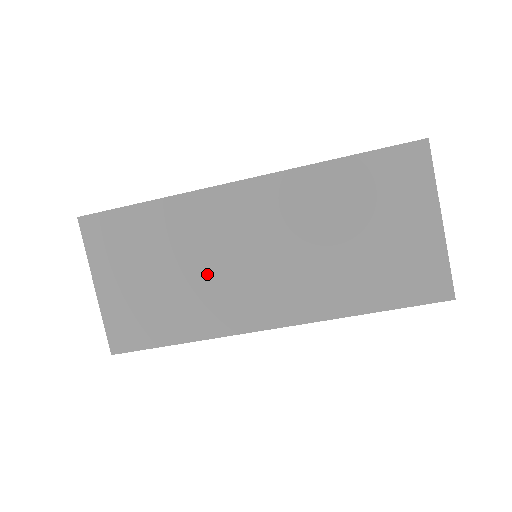
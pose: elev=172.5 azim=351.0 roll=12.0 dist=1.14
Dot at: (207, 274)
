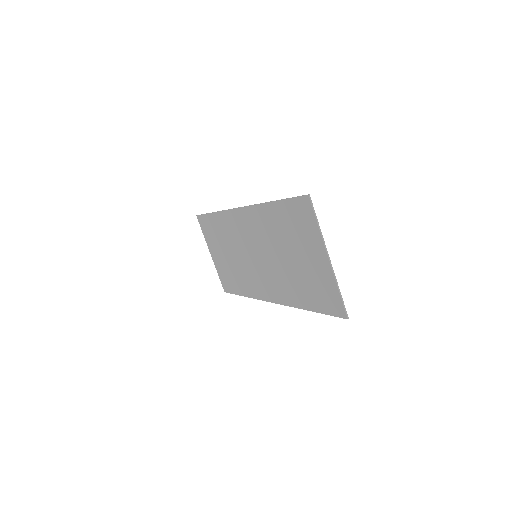
Dot at: (242, 261)
